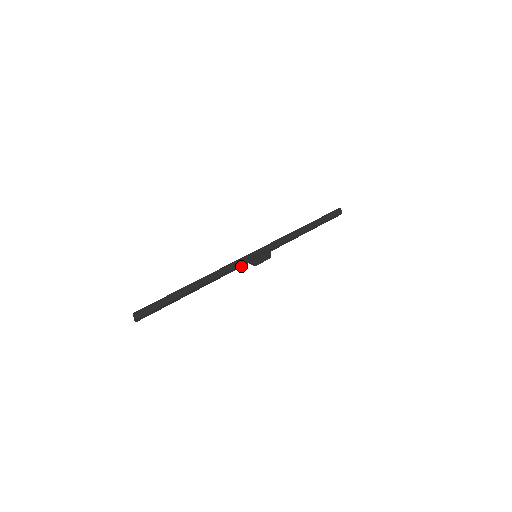
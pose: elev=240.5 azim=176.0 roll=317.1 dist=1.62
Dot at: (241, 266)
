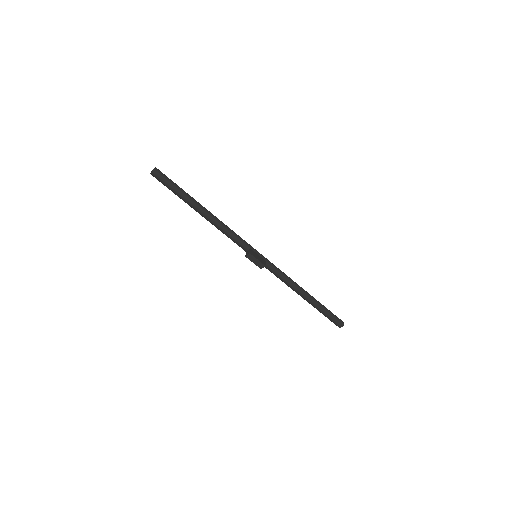
Dot at: (240, 245)
